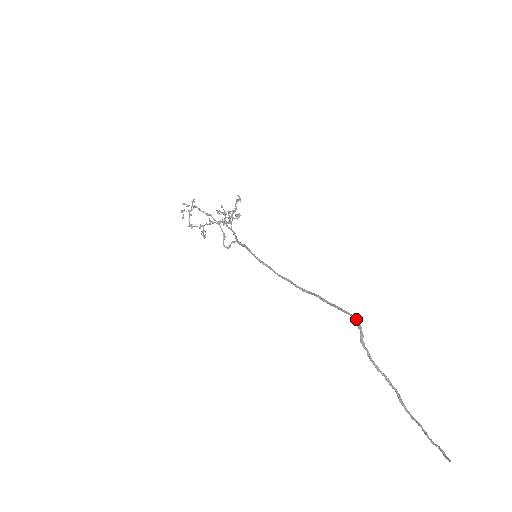
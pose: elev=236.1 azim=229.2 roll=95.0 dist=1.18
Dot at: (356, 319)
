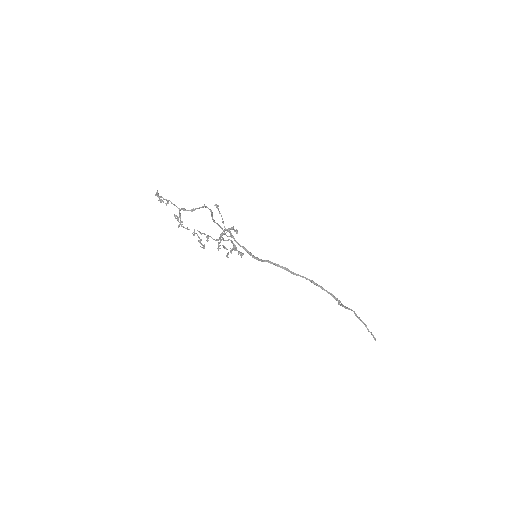
Dot at: (337, 299)
